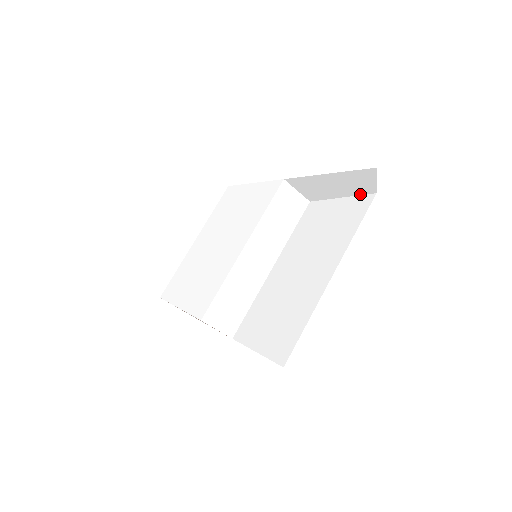
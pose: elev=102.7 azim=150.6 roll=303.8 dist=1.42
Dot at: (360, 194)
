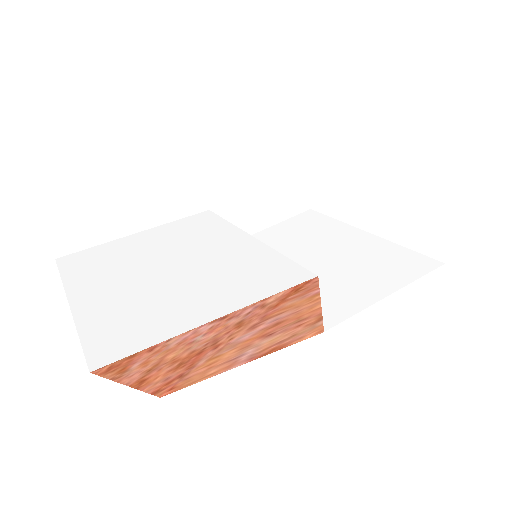
Dot at: (293, 215)
